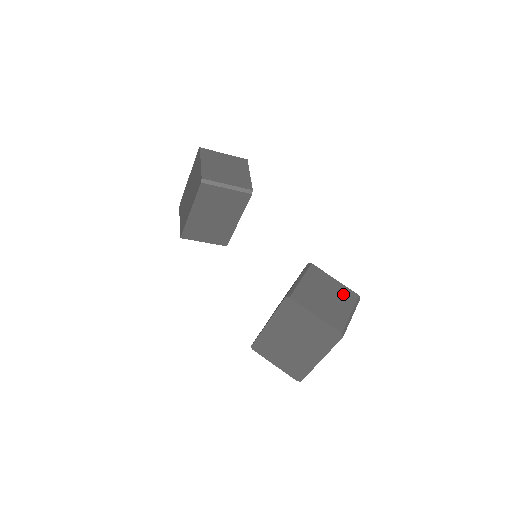
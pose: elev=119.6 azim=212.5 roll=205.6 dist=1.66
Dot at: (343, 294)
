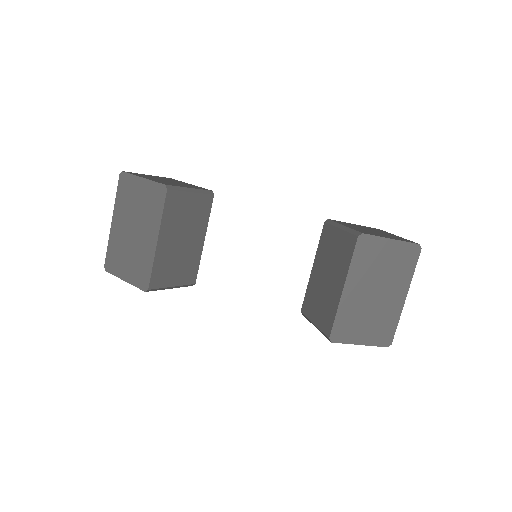
Dot at: (374, 229)
